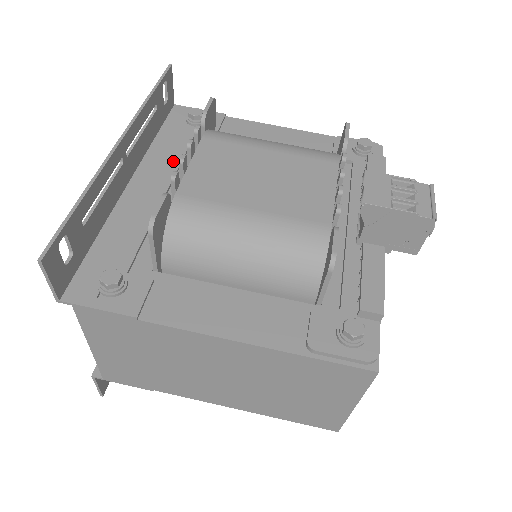
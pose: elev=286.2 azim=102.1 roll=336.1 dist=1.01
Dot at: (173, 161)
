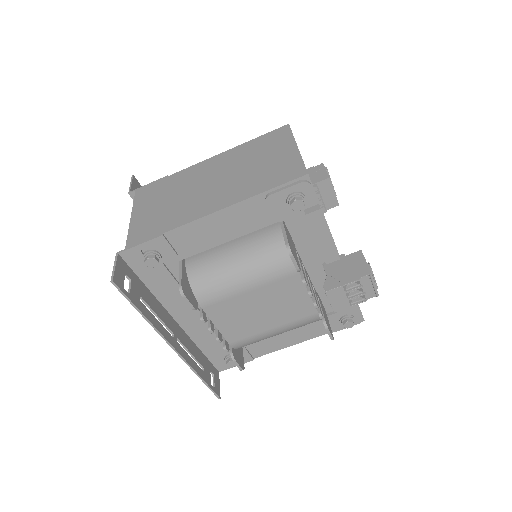
Dot at: (180, 296)
